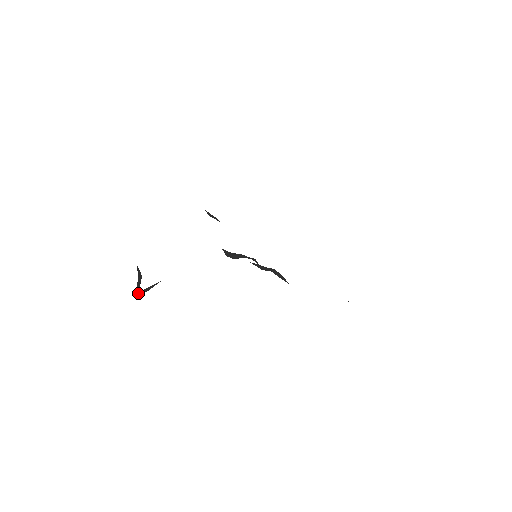
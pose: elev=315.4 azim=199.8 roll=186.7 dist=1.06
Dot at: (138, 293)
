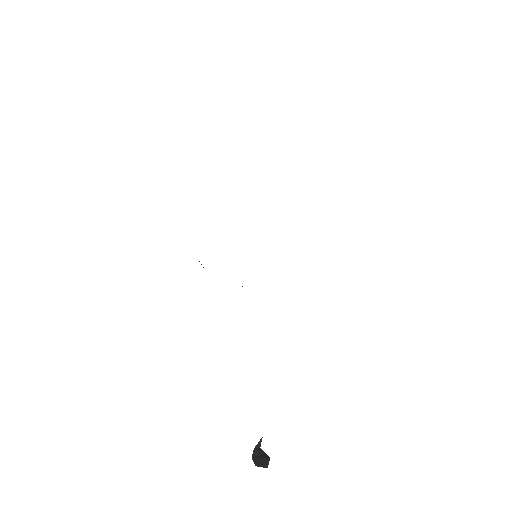
Dot at: occluded
